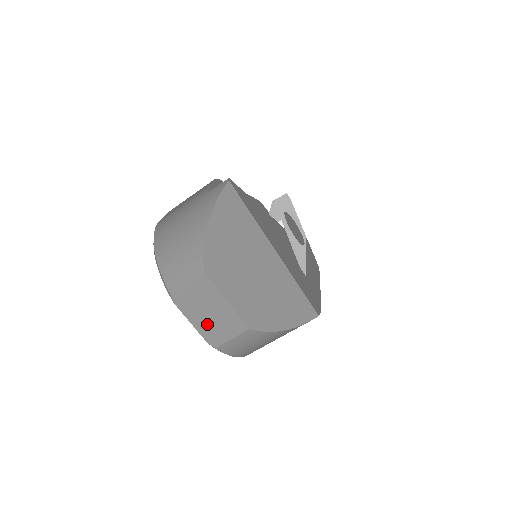
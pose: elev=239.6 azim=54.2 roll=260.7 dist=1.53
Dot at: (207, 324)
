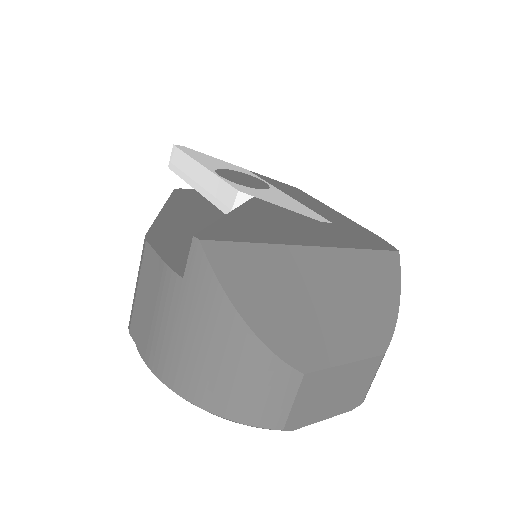
Dot at: (340, 401)
